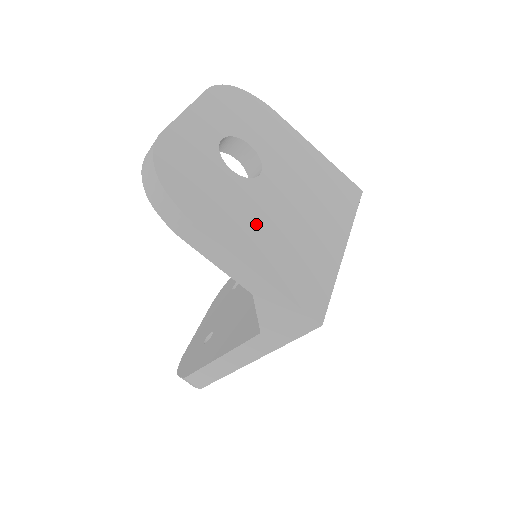
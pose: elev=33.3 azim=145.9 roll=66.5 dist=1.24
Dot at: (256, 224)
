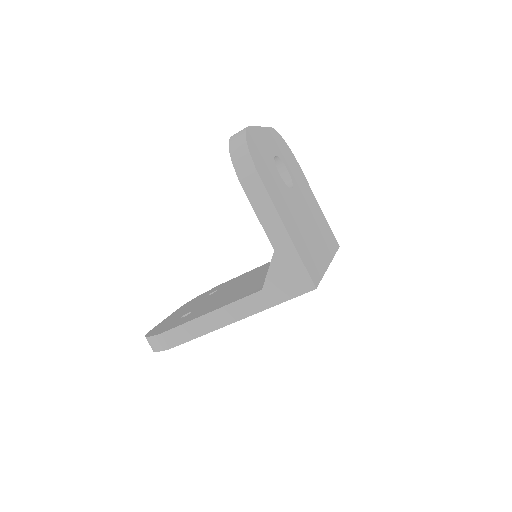
Dot at: (288, 209)
